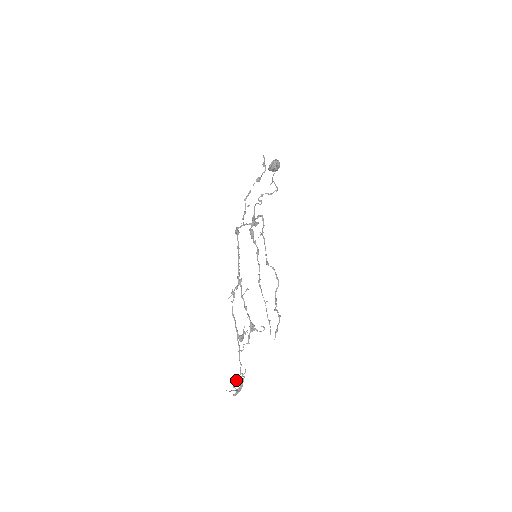
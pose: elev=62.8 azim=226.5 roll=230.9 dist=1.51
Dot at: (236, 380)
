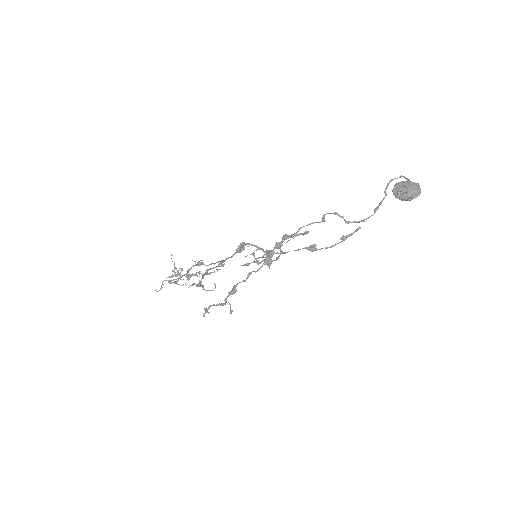
Dot at: occluded
